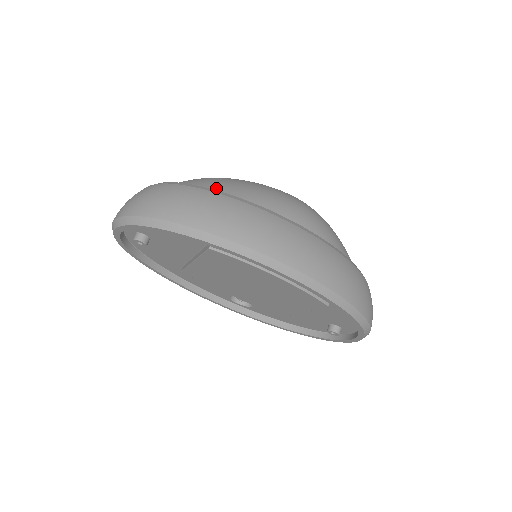
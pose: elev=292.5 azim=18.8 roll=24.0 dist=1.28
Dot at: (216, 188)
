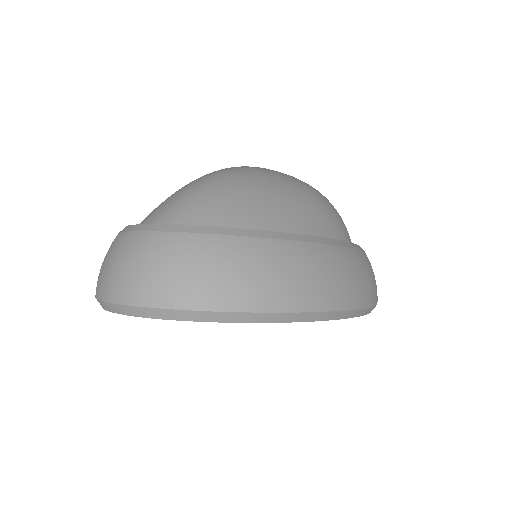
Dot at: (272, 220)
